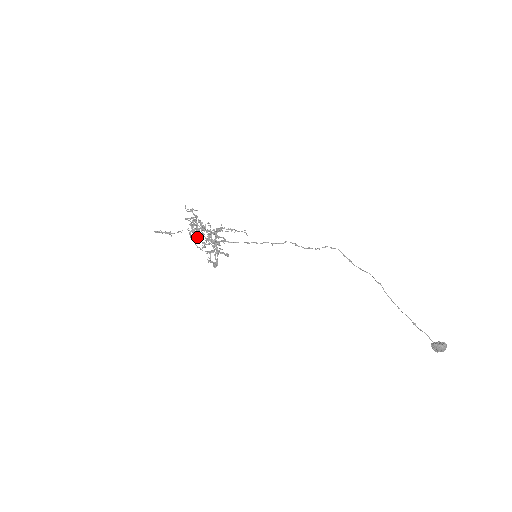
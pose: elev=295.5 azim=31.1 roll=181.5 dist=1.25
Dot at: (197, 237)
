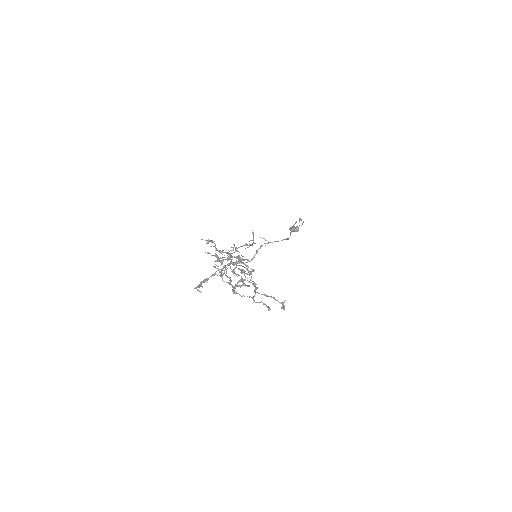
Dot at: occluded
